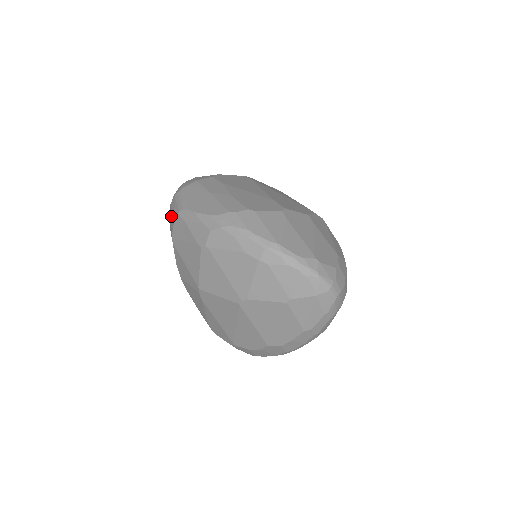
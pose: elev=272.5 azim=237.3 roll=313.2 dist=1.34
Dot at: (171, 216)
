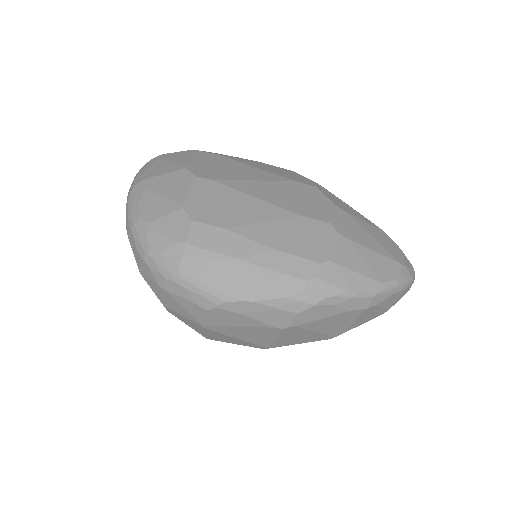
Dot at: (181, 304)
